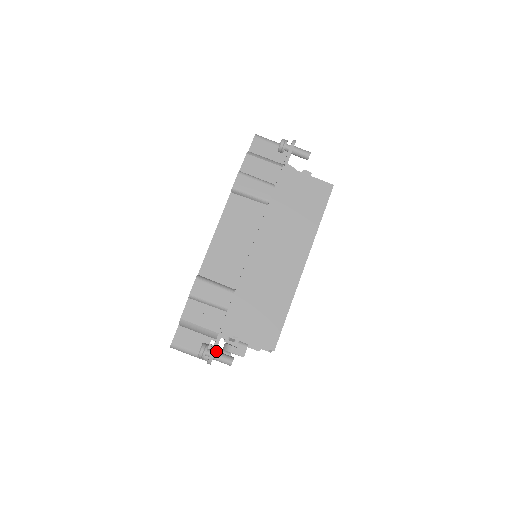
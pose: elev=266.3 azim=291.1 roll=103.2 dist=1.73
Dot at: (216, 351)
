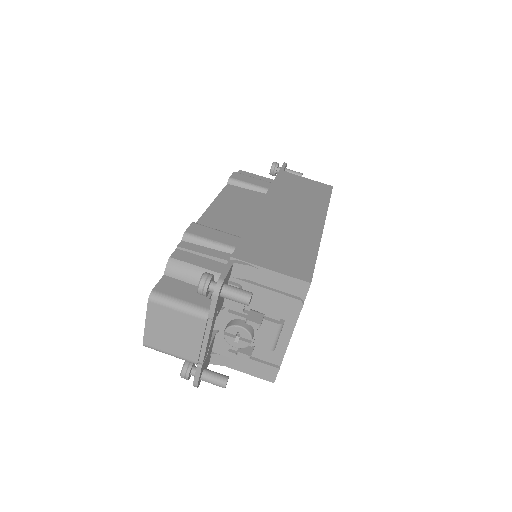
Dot at: (225, 284)
